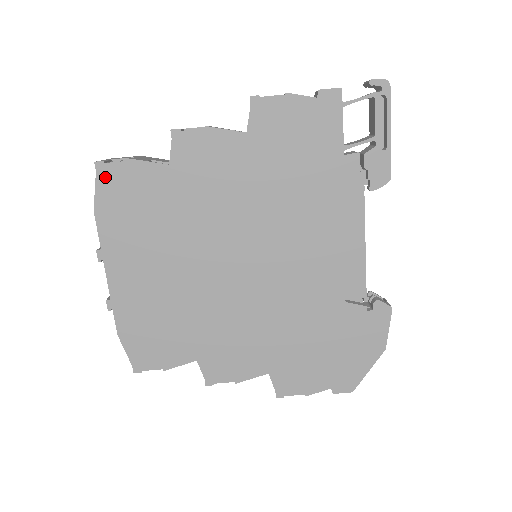
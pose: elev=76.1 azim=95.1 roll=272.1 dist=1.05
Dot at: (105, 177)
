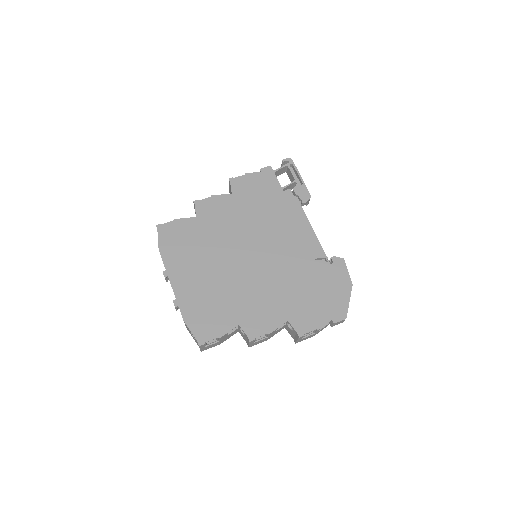
Dot at: (163, 231)
